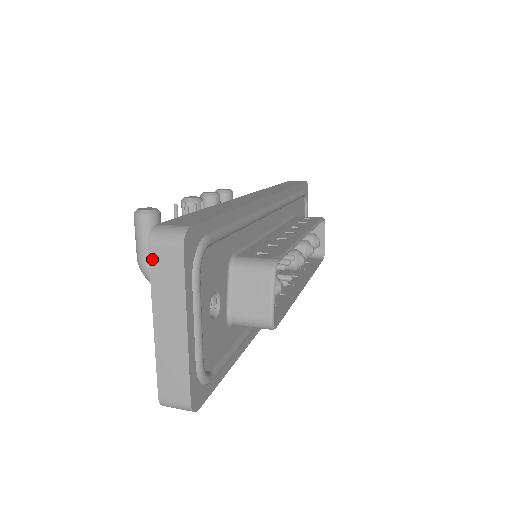
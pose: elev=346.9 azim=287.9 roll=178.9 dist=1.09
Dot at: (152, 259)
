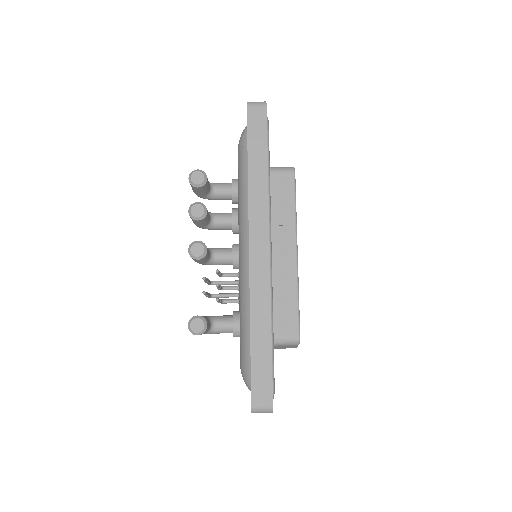
Dot at: occluded
